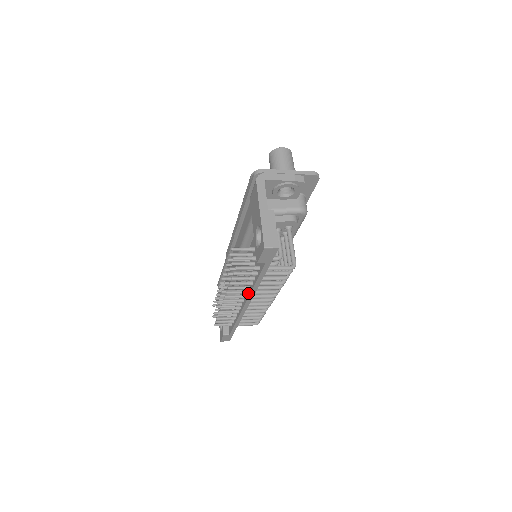
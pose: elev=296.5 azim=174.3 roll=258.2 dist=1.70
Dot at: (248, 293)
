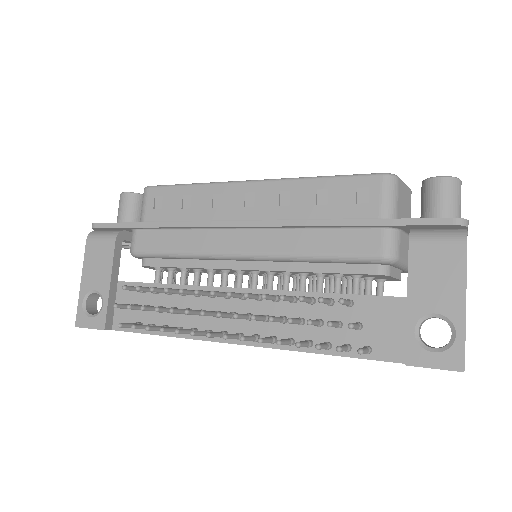
Dot at: occluded
